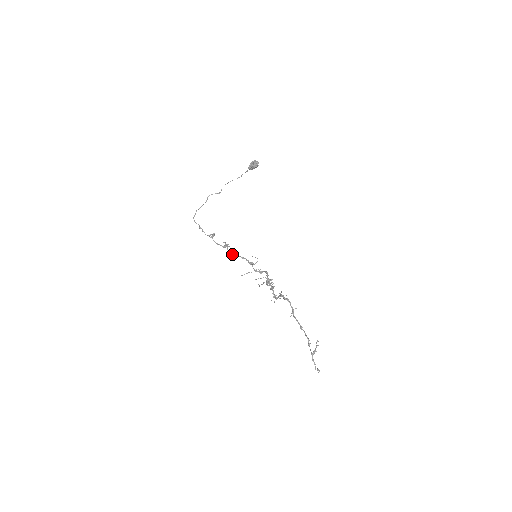
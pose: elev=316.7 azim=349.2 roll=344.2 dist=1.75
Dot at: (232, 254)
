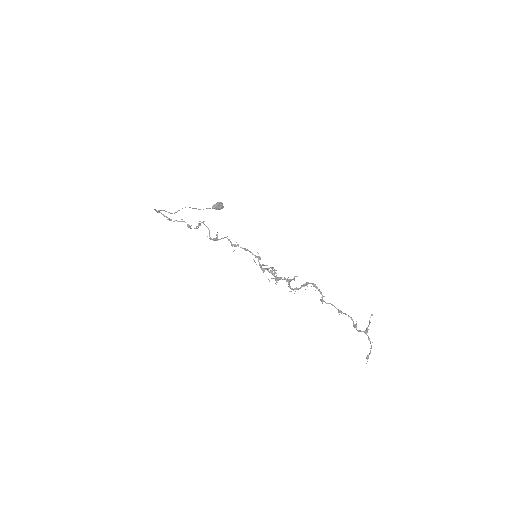
Dot at: (232, 244)
